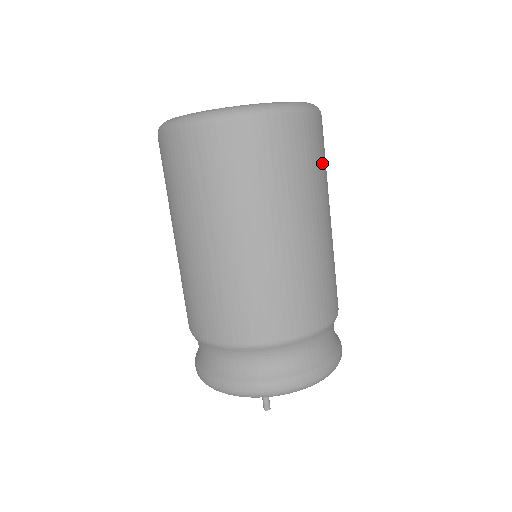
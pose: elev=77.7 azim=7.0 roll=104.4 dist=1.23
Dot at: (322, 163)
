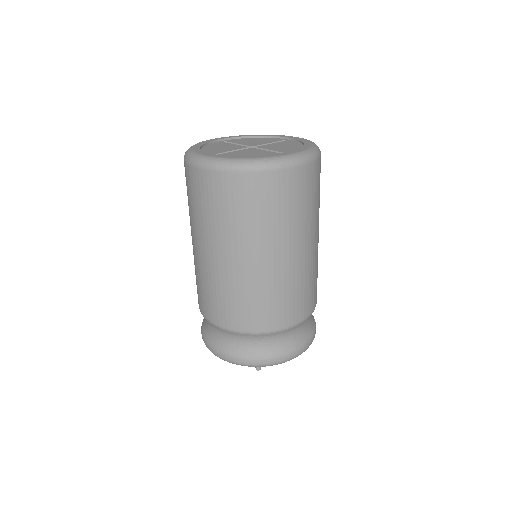
Dot at: (319, 194)
